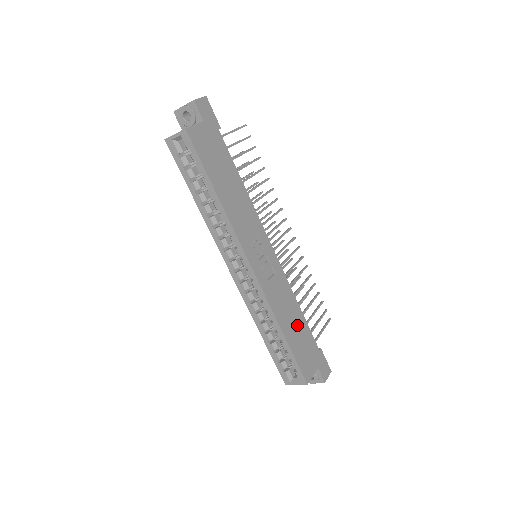
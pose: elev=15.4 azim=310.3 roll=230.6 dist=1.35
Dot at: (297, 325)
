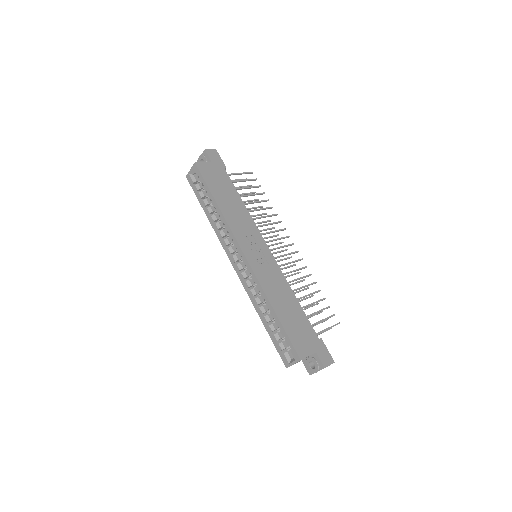
Dot at: (292, 310)
